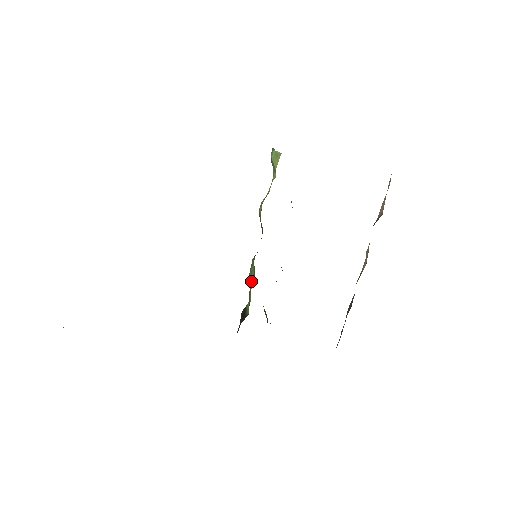
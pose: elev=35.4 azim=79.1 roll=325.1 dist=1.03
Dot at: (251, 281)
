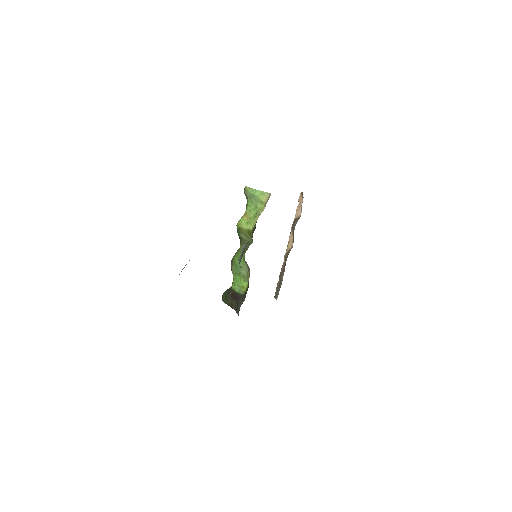
Dot at: (244, 272)
